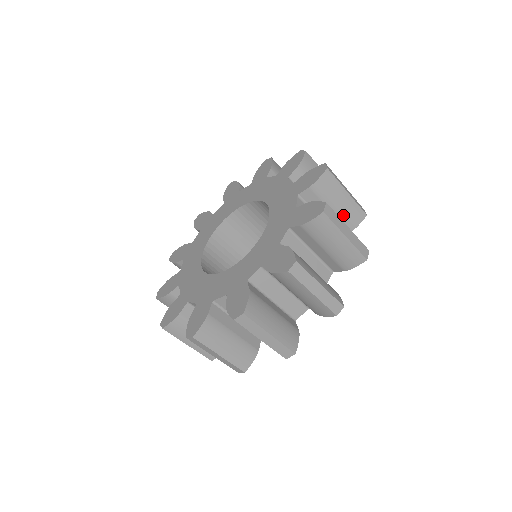
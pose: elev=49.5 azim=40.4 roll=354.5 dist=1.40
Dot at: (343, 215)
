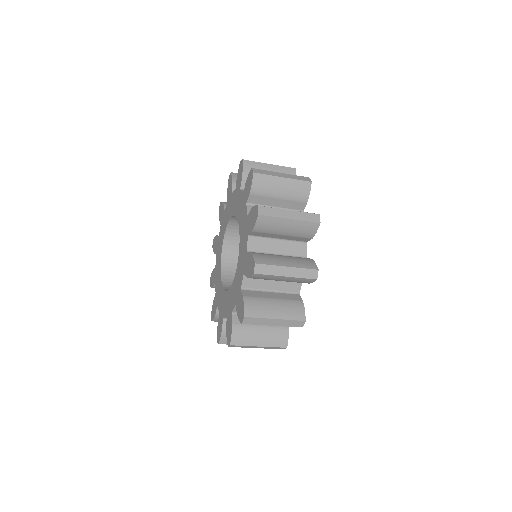
Dot at: (291, 195)
